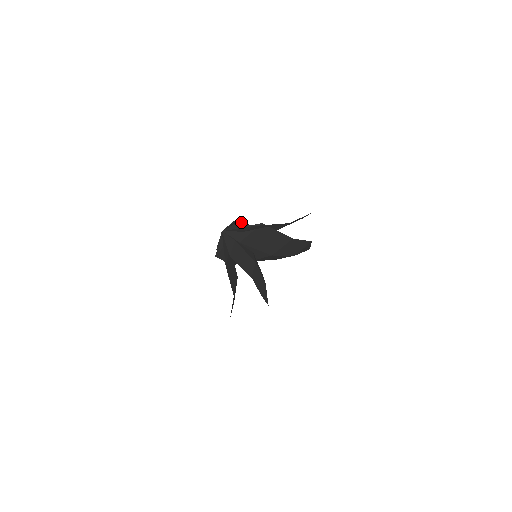
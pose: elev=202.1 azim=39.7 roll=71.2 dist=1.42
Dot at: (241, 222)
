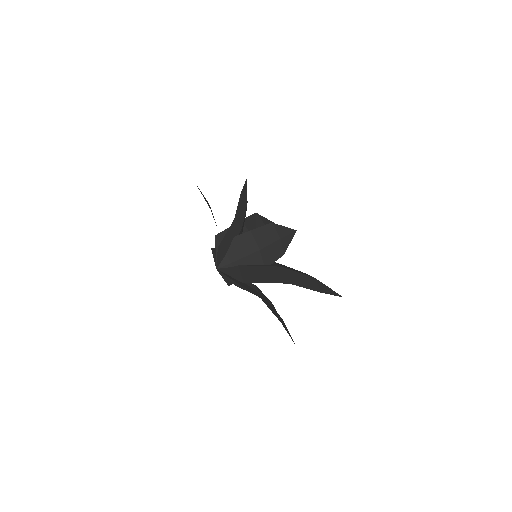
Dot at: (222, 244)
